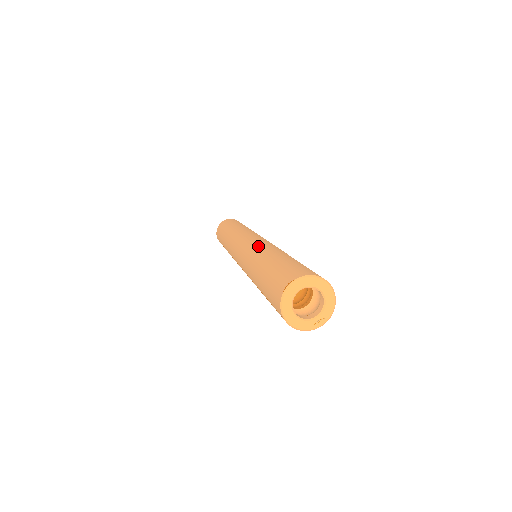
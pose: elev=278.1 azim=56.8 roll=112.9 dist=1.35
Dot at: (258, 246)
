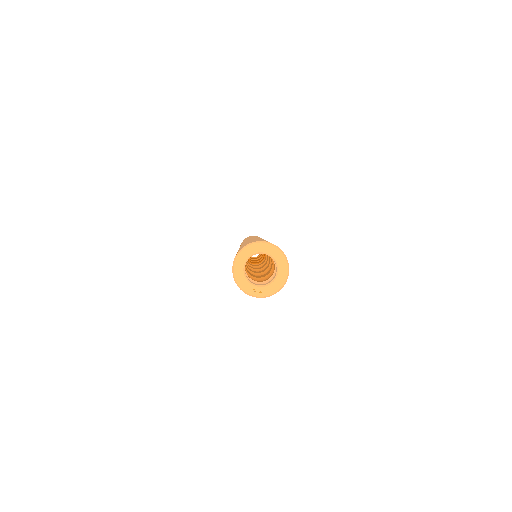
Dot at: occluded
